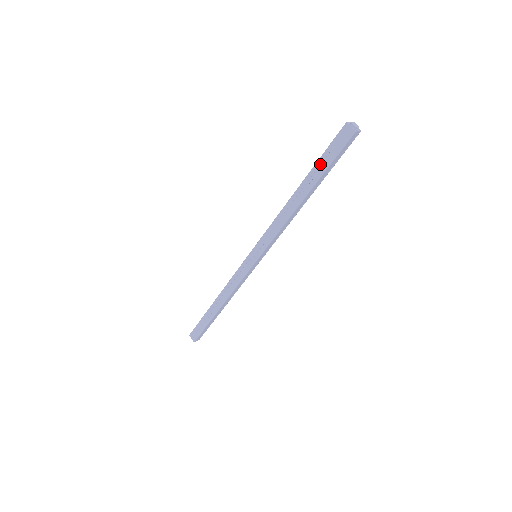
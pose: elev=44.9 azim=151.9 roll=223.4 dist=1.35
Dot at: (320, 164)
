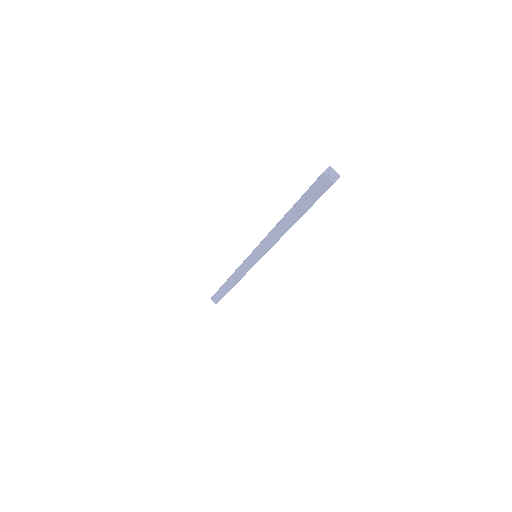
Dot at: (302, 202)
